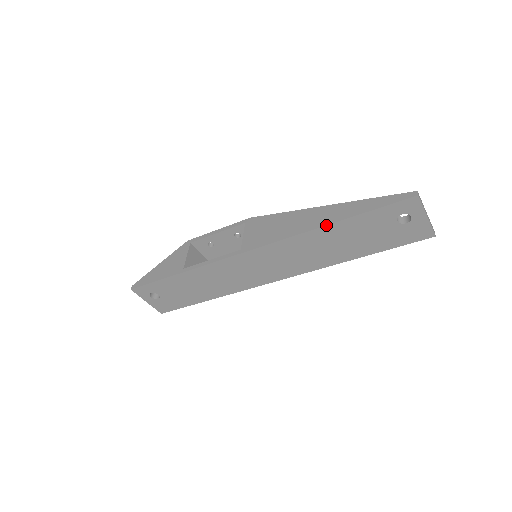
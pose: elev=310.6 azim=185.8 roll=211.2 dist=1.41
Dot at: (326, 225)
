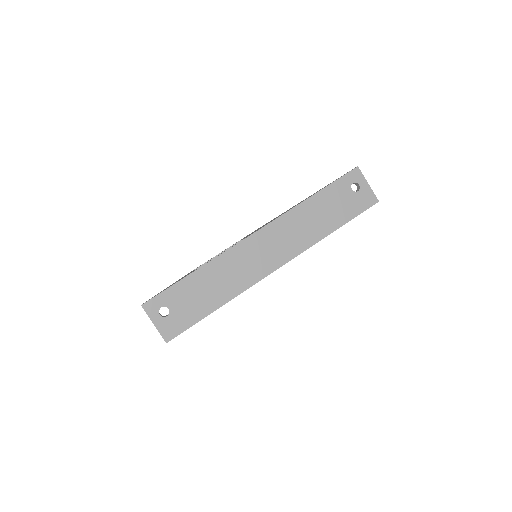
Dot at: (307, 198)
